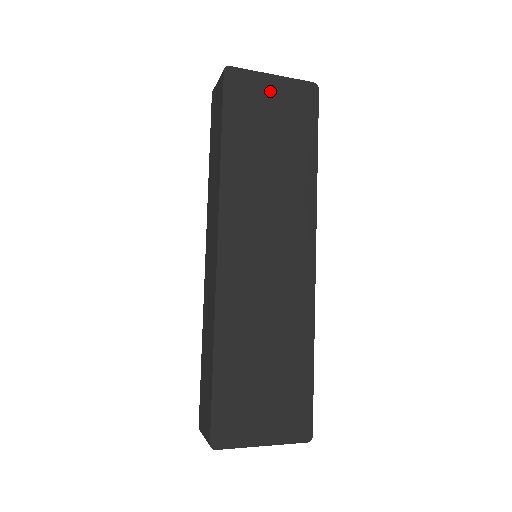
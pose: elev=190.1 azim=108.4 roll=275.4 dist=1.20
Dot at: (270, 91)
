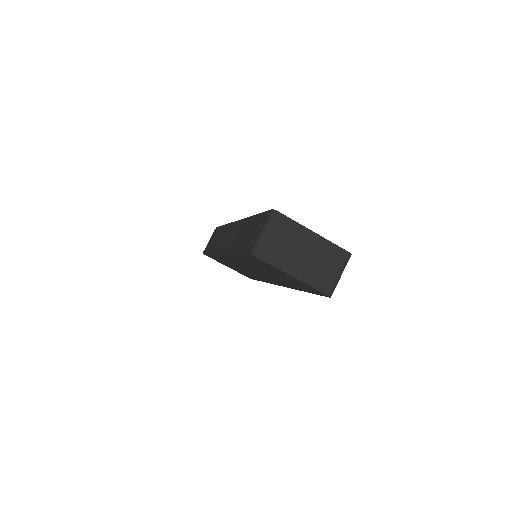
Dot at: occluded
